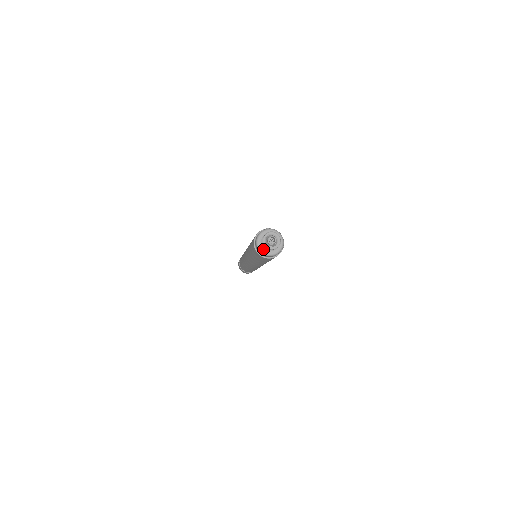
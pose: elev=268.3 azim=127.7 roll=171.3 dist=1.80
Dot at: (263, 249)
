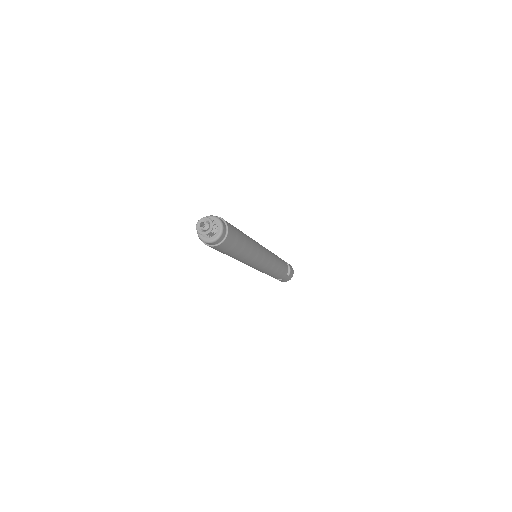
Dot at: occluded
